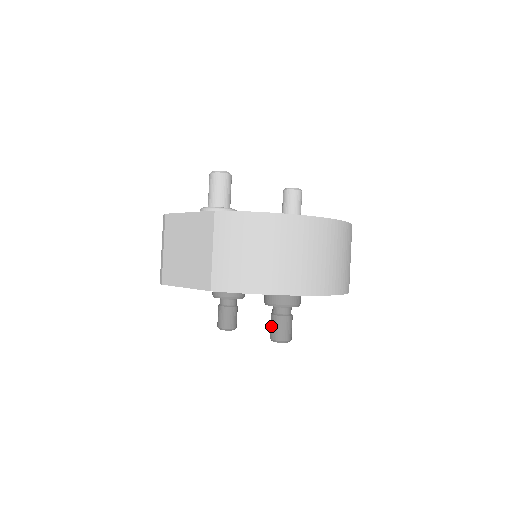
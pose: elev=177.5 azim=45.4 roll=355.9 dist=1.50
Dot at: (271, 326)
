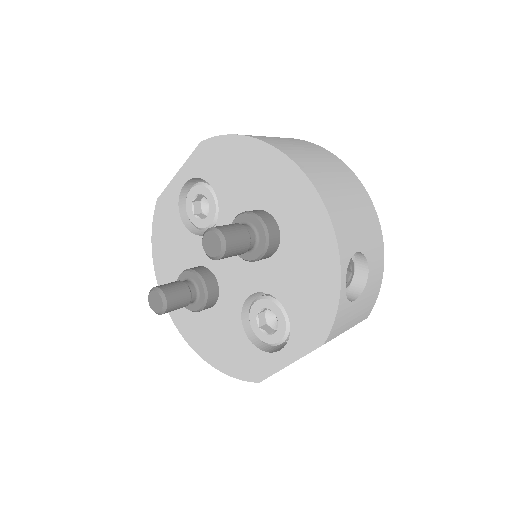
Dot at: occluded
